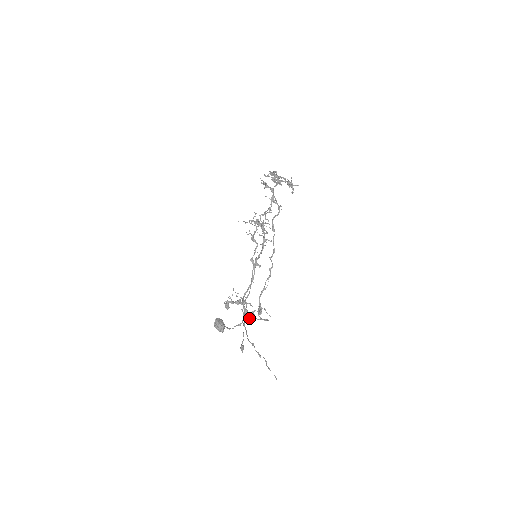
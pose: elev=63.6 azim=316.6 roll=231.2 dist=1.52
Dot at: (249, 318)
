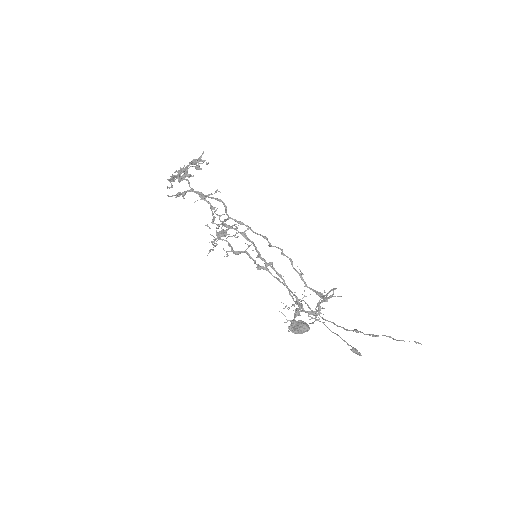
Dot at: (318, 303)
